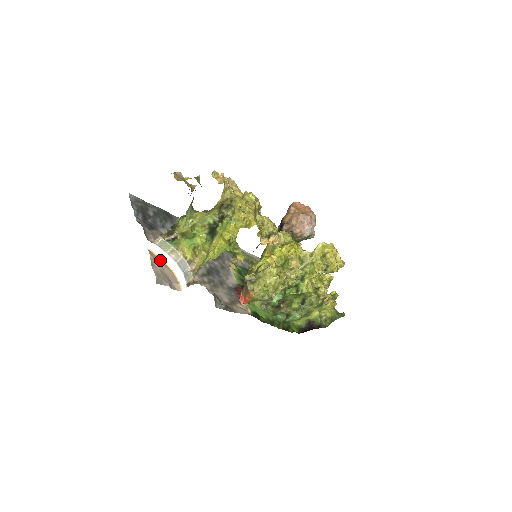
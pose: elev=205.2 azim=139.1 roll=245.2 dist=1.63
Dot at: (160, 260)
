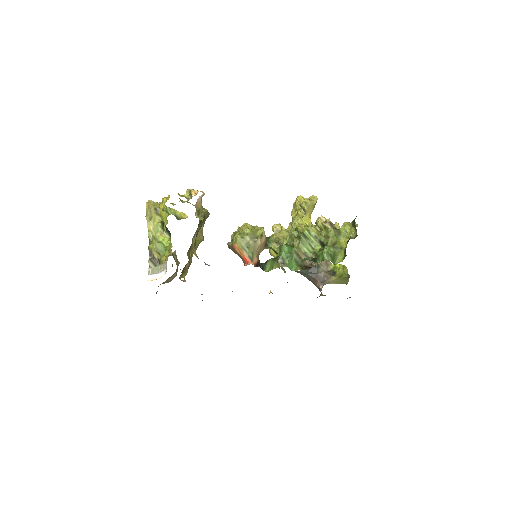
Dot at: (156, 278)
